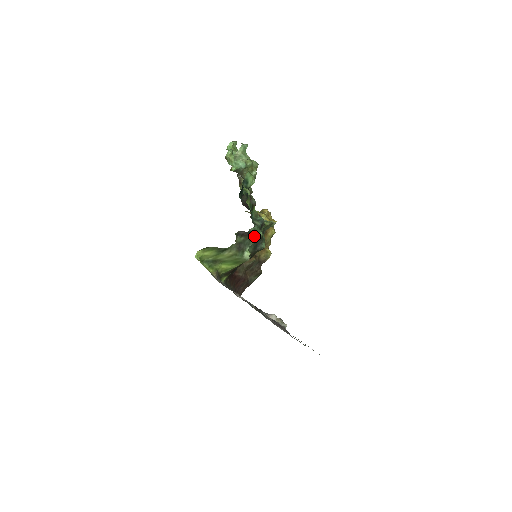
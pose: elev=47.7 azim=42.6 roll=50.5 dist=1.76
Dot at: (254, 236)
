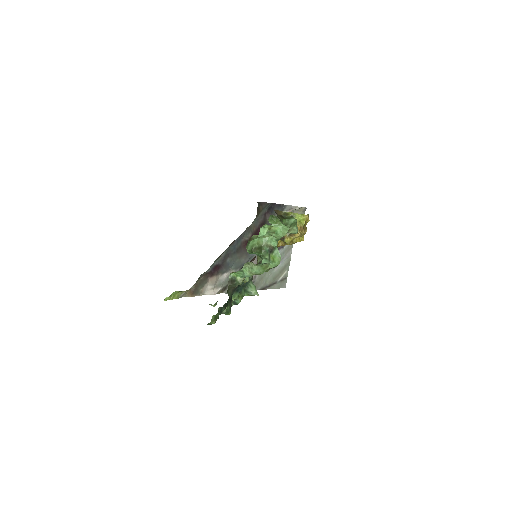
Dot at: occluded
